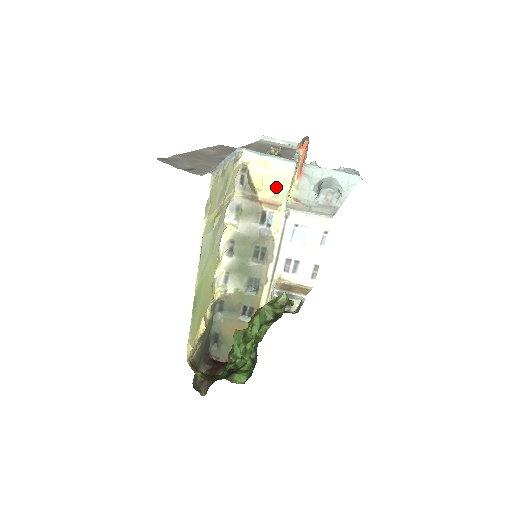
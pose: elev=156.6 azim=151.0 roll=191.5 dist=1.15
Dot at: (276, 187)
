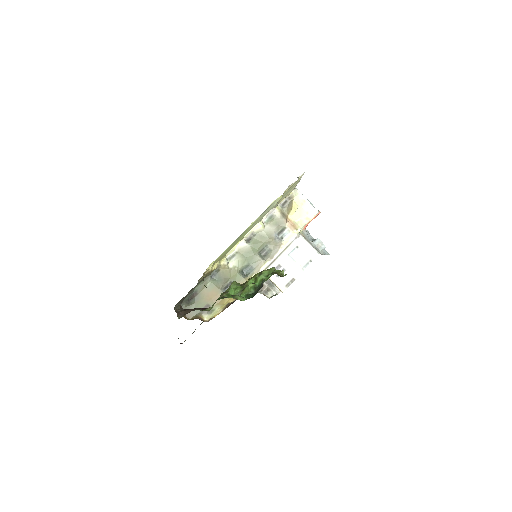
Dot at: (301, 218)
